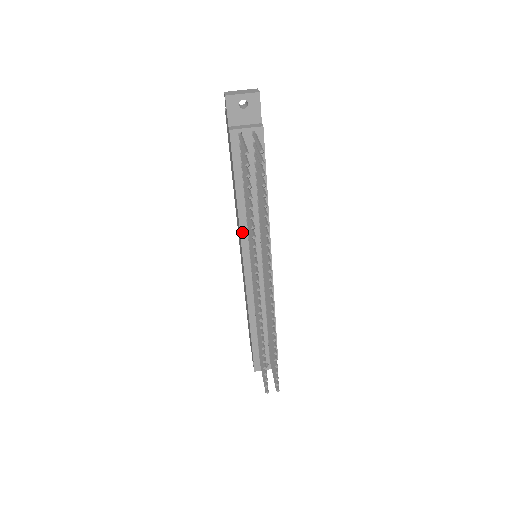
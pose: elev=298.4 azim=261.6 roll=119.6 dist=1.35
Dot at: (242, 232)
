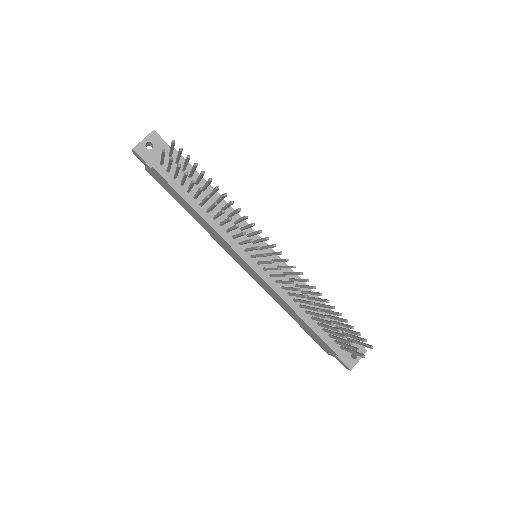
Dot at: (225, 238)
